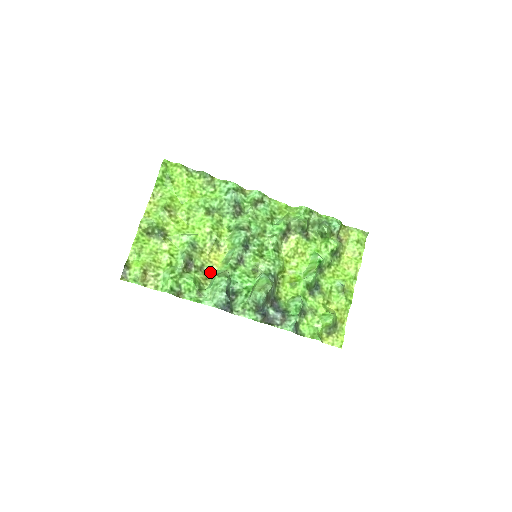
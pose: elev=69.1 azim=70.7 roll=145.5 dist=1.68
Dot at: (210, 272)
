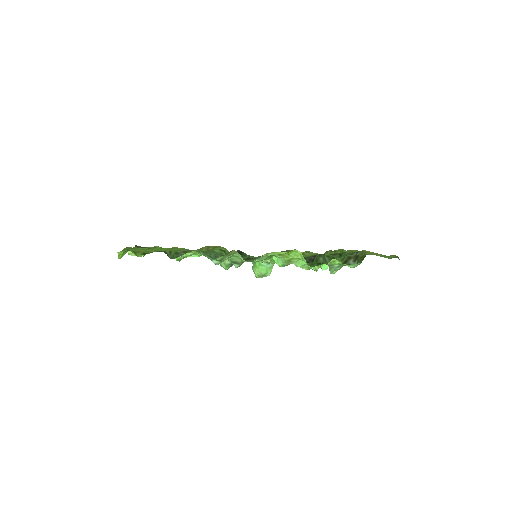
Dot at: occluded
